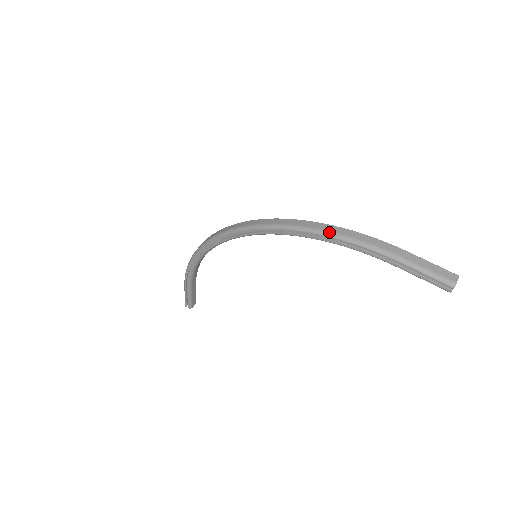
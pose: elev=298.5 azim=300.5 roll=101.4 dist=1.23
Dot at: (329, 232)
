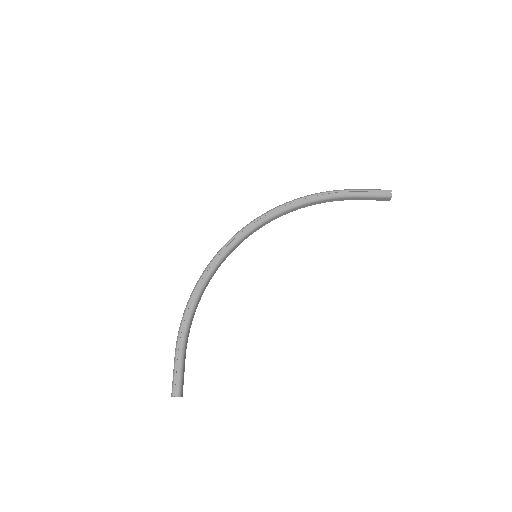
Dot at: (308, 195)
